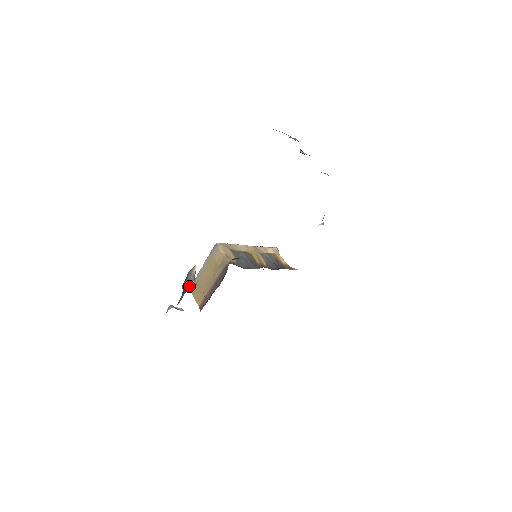
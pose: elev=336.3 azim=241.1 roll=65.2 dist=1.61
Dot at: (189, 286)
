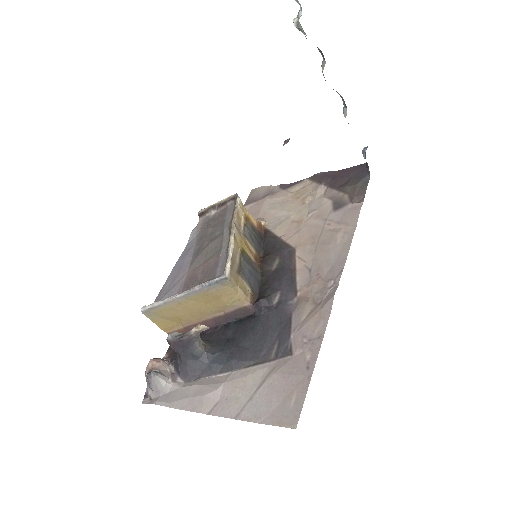
Dot at: (201, 356)
